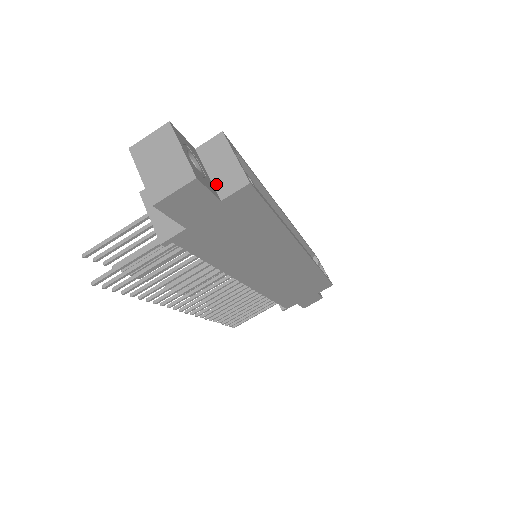
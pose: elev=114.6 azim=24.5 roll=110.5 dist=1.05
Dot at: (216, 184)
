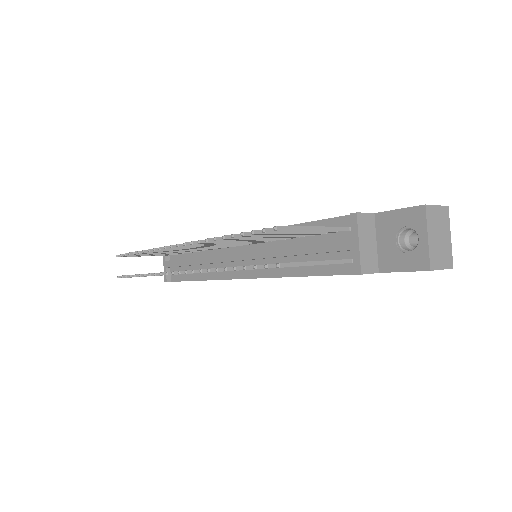
Dot at: occluded
